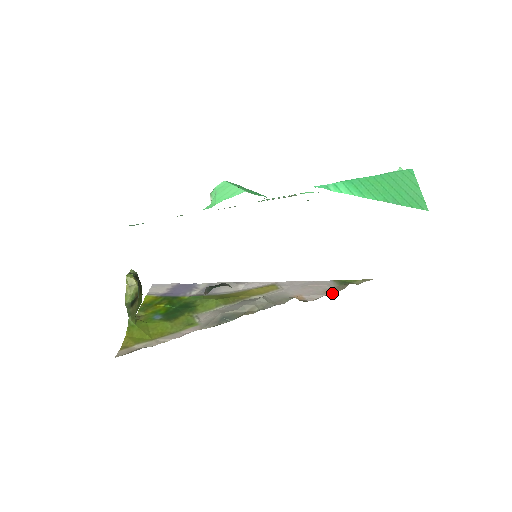
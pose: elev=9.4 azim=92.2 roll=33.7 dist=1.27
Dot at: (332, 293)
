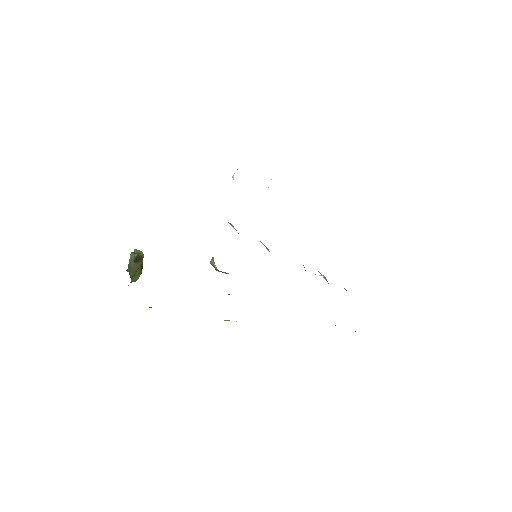
Dot at: occluded
